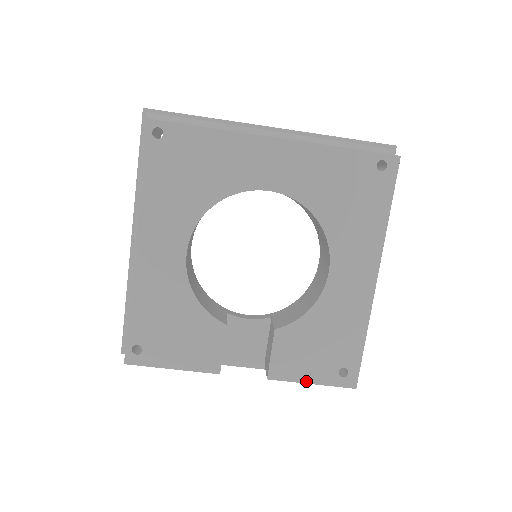
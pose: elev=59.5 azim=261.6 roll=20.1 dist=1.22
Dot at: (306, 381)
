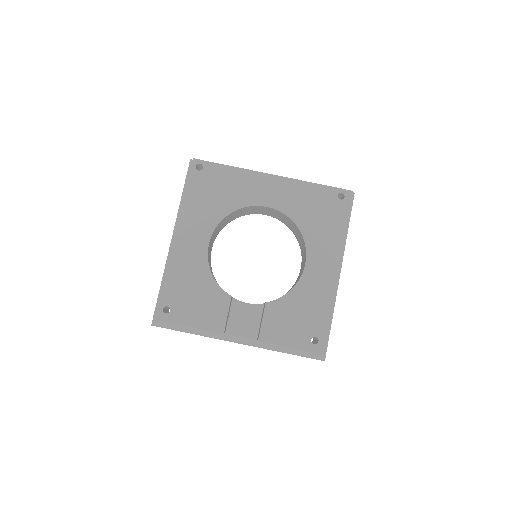
Dot at: (287, 345)
